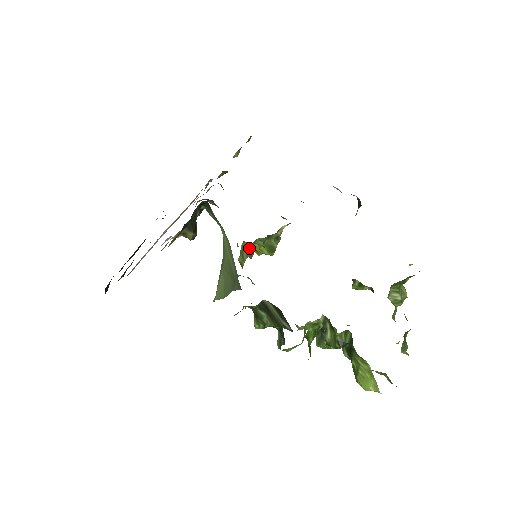
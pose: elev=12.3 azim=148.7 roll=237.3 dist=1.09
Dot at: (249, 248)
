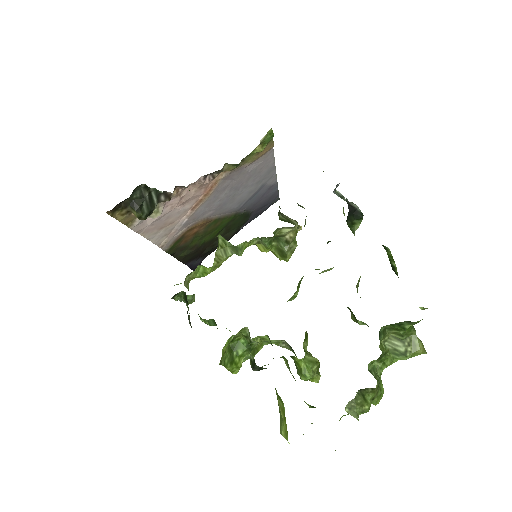
Dot at: occluded
